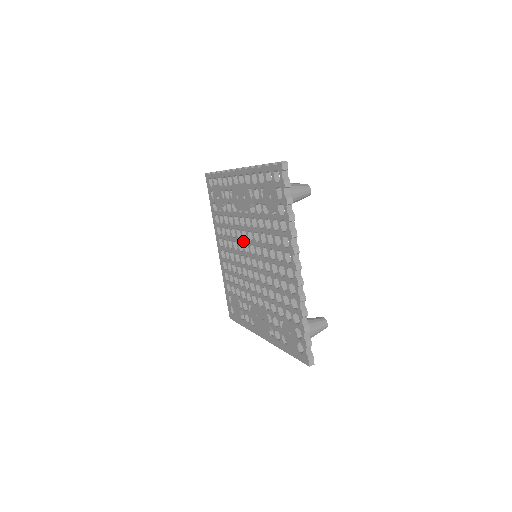
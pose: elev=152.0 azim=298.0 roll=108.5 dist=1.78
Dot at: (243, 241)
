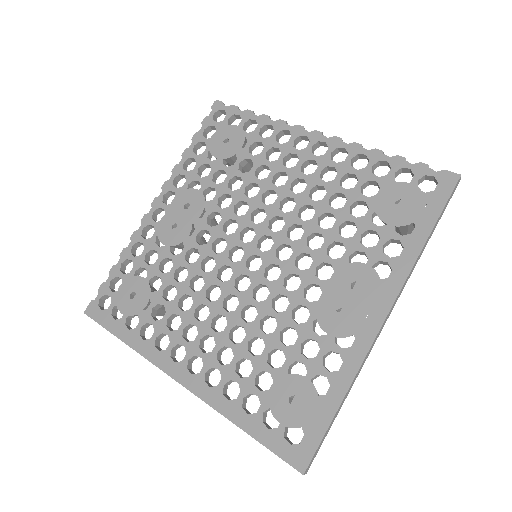
Dot at: (223, 256)
